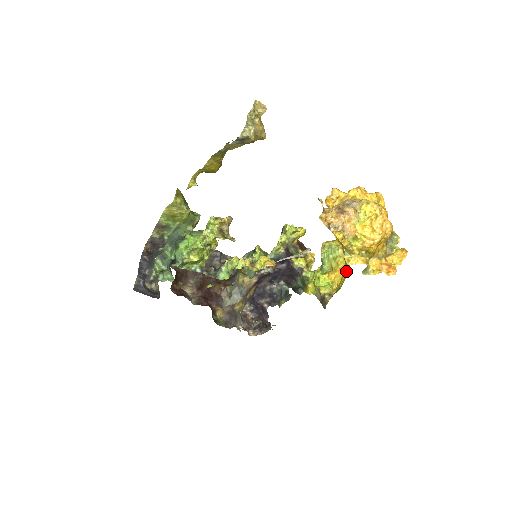
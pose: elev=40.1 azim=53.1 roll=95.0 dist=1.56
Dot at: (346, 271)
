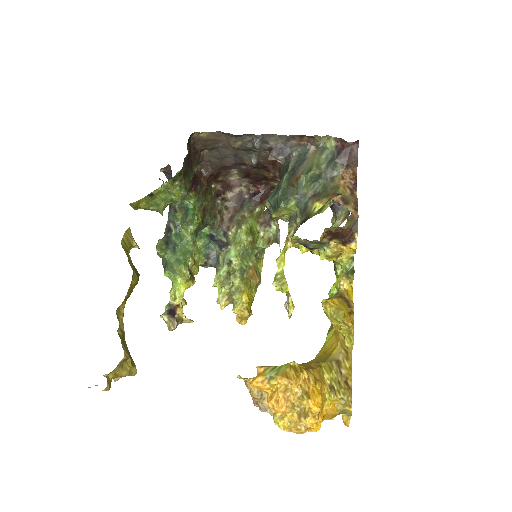
Dot at: occluded
